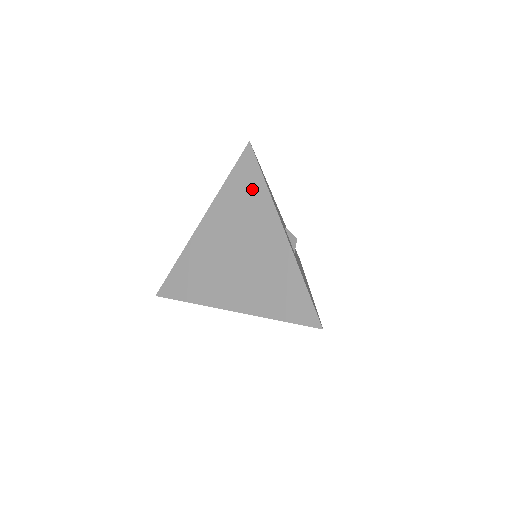
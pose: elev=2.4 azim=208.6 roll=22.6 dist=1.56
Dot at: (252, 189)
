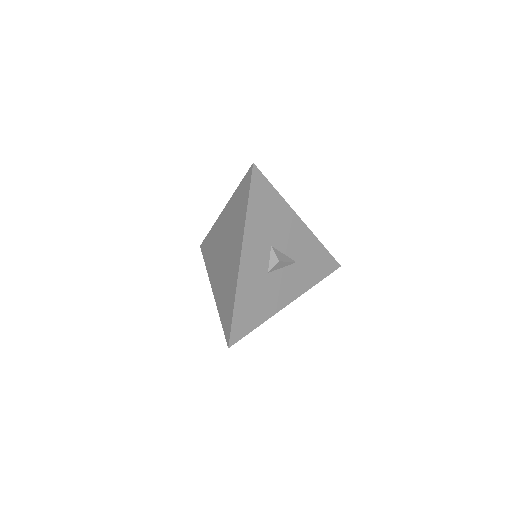
Dot at: (242, 207)
